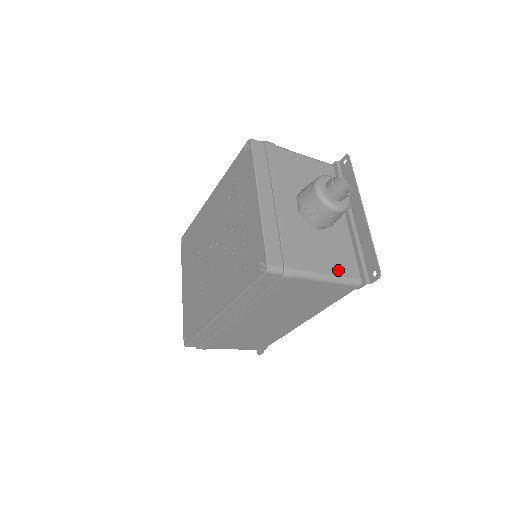
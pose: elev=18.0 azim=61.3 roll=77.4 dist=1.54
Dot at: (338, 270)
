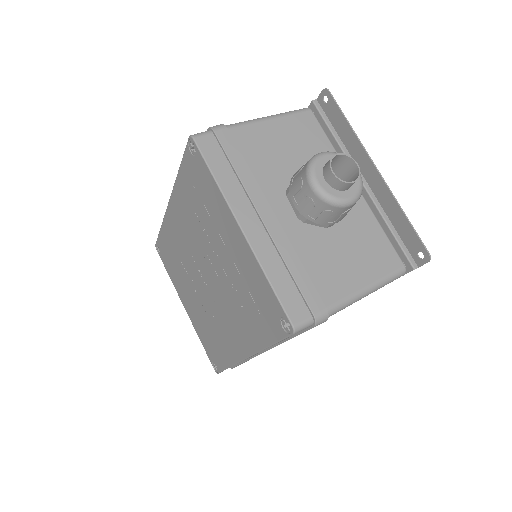
Dot at: (375, 272)
